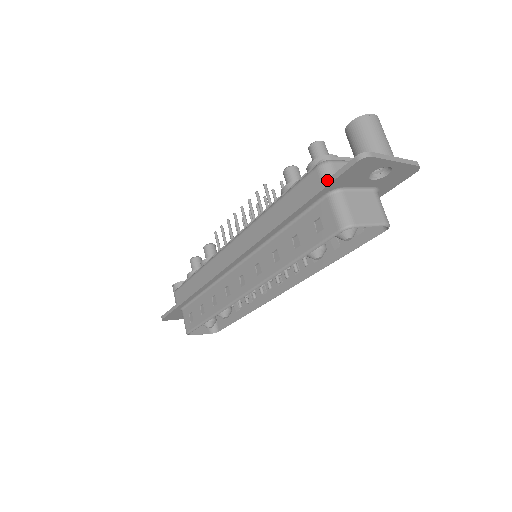
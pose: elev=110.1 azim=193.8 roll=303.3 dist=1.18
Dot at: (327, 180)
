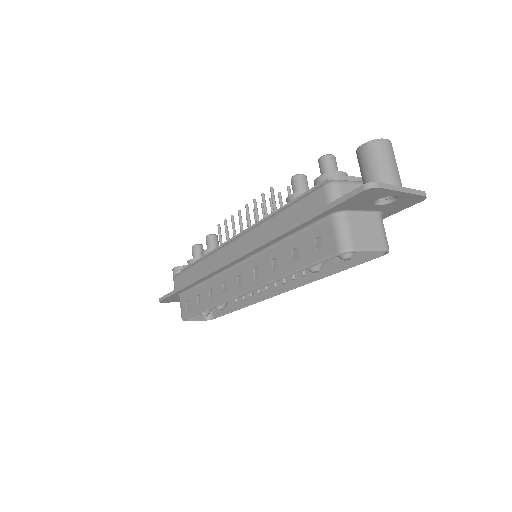
Dot at: (332, 202)
